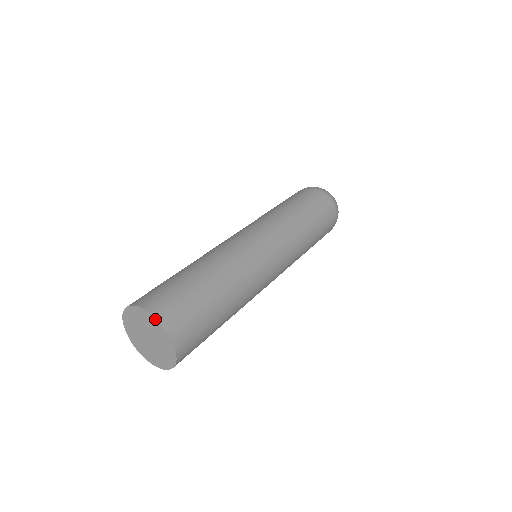
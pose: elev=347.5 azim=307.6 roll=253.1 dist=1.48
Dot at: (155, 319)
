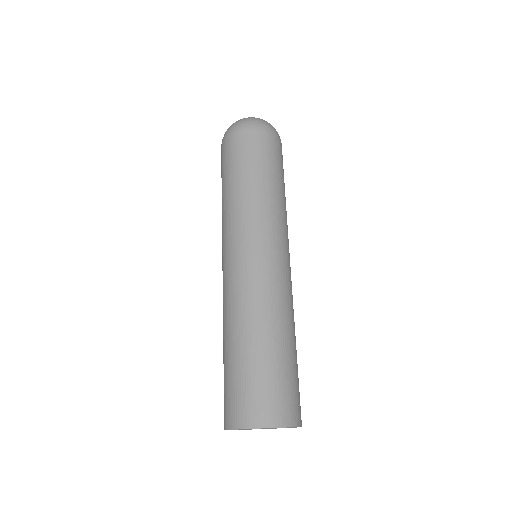
Dot at: occluded
